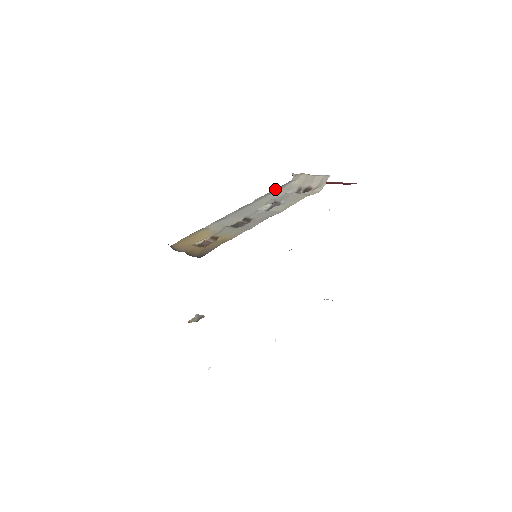
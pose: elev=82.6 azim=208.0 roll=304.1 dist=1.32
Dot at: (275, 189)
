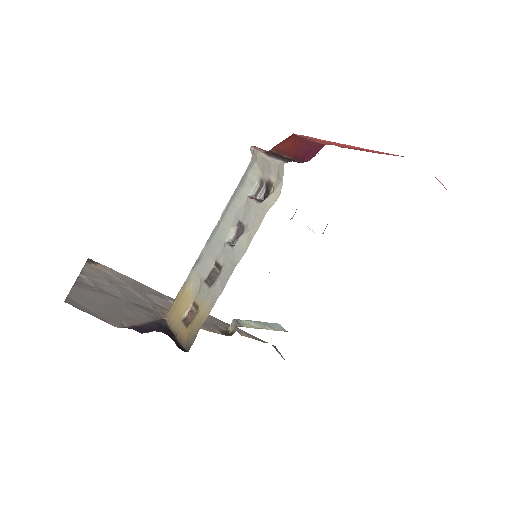
Dot at: (237, 186)
